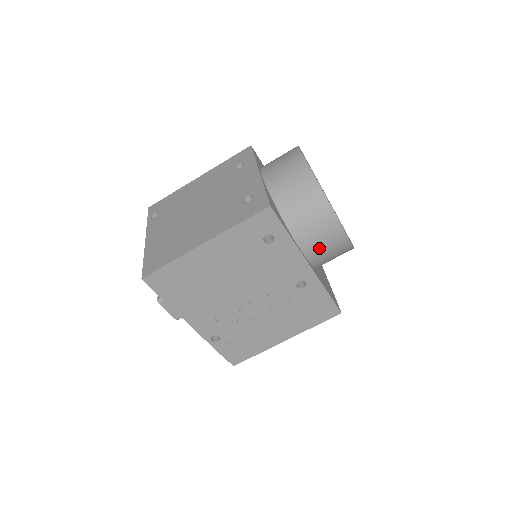
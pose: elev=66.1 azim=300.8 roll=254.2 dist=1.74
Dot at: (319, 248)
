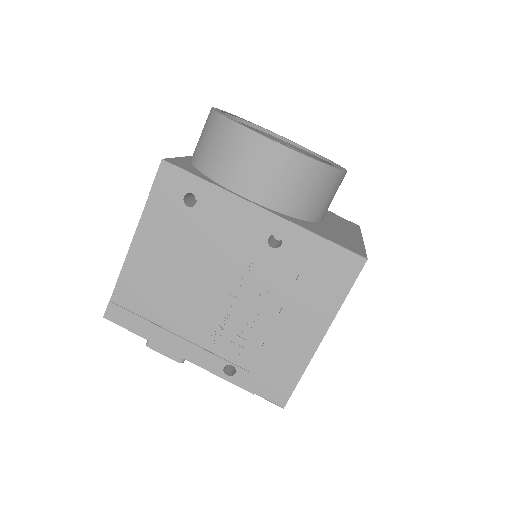
Dot at: (261, 181)
